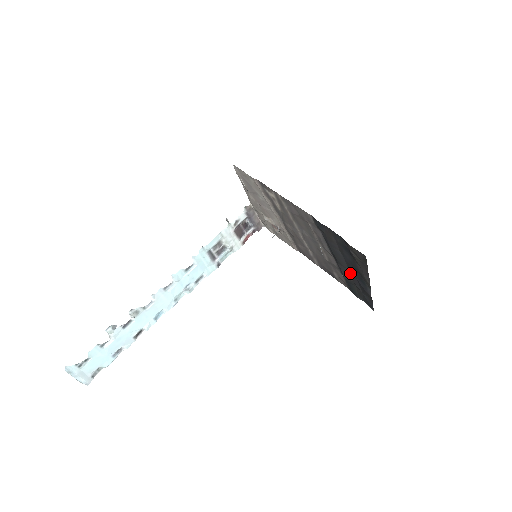
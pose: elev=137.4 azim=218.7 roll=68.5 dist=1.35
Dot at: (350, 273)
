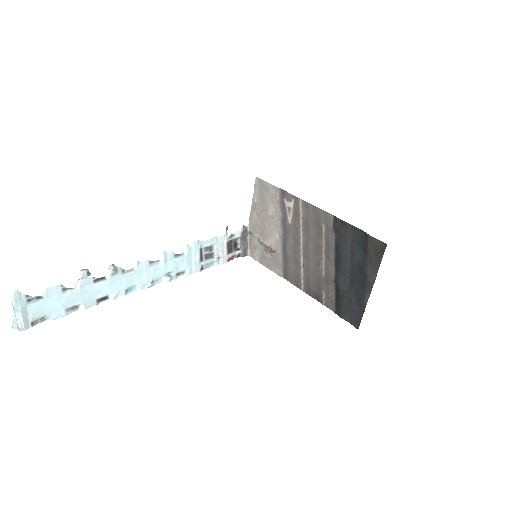
Dot at: (349, 281)
